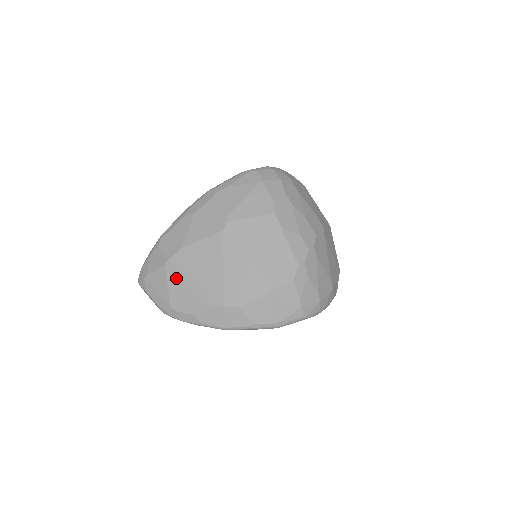
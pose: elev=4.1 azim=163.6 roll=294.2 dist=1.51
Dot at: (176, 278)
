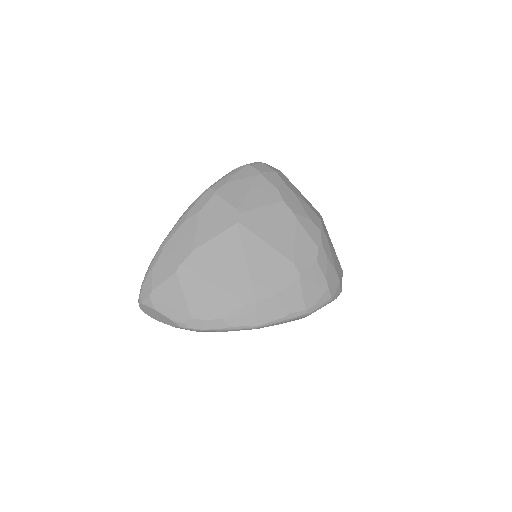
Dot at: (193, 283)
